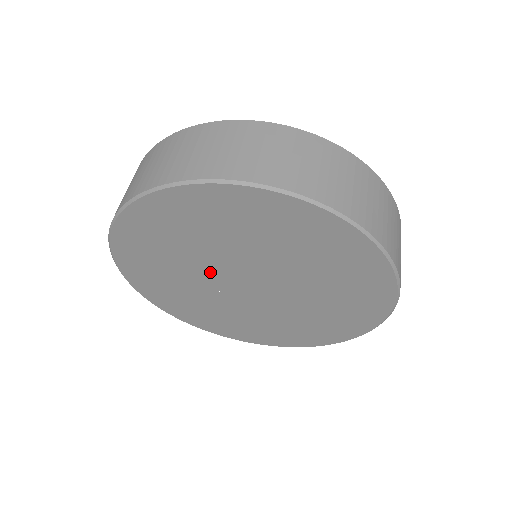
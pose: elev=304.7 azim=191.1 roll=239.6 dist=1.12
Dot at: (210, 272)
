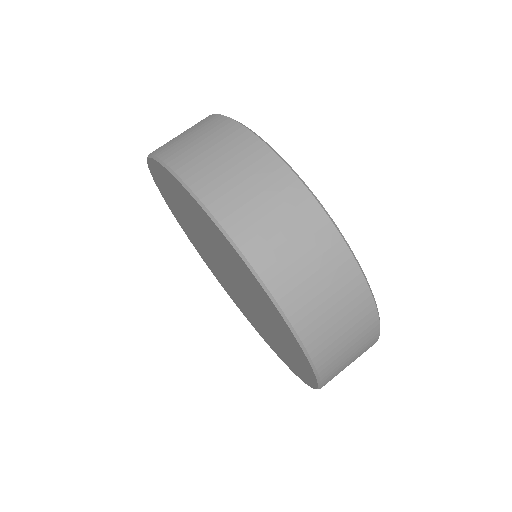
Dot at: (207, 244)
